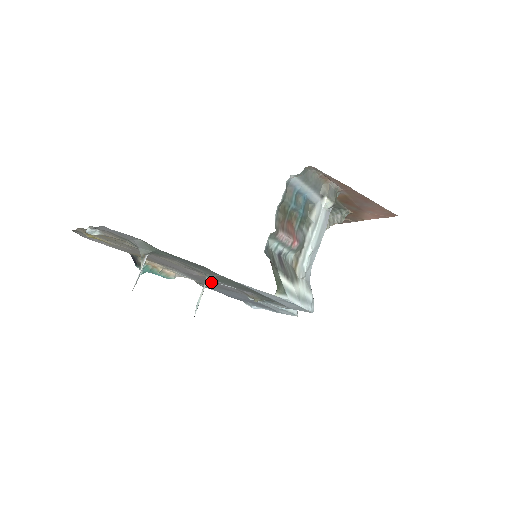
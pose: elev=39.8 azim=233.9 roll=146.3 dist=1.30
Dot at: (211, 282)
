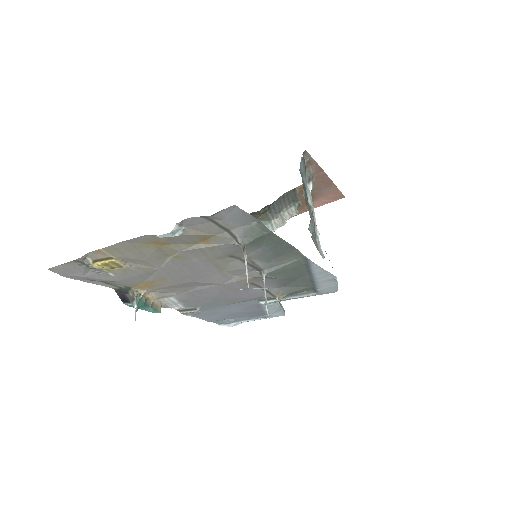
Dot at: (229, 293)
